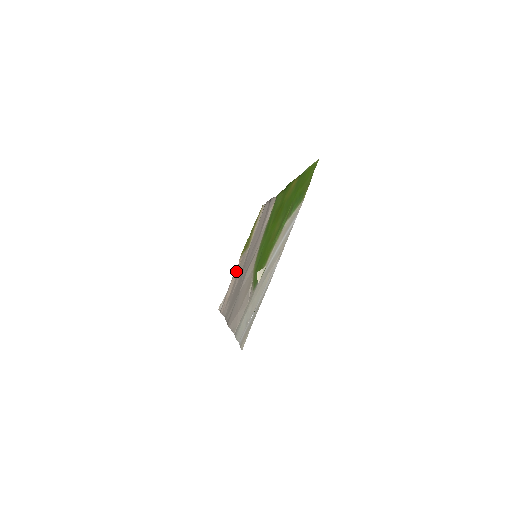
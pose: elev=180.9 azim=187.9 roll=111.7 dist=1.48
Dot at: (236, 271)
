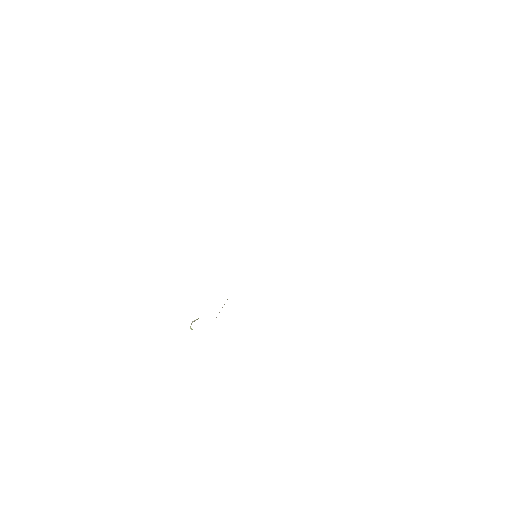
Dot at: occluded
